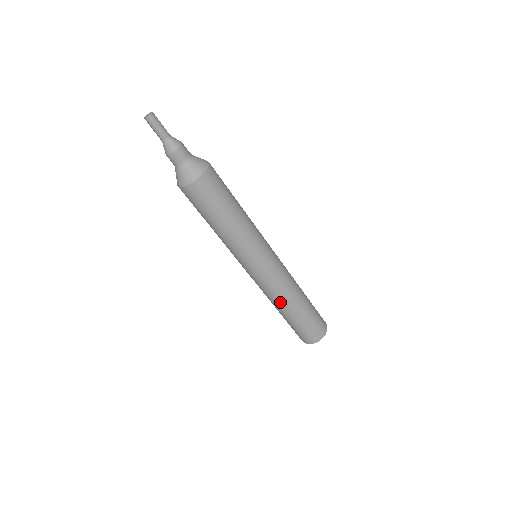
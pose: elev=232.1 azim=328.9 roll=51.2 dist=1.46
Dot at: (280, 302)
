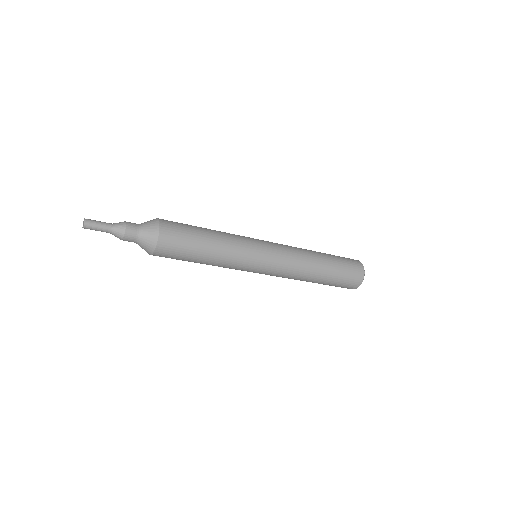
Dot at: occluded
